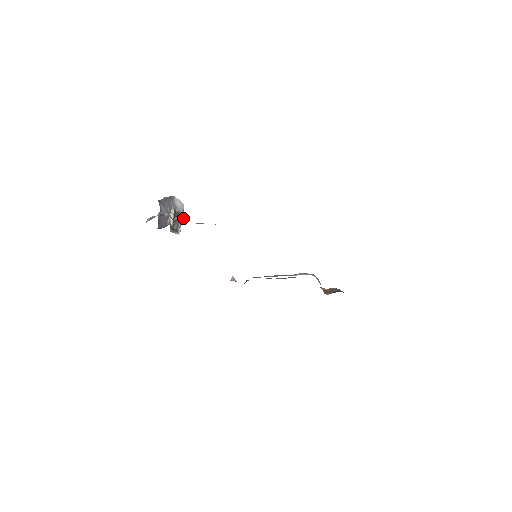
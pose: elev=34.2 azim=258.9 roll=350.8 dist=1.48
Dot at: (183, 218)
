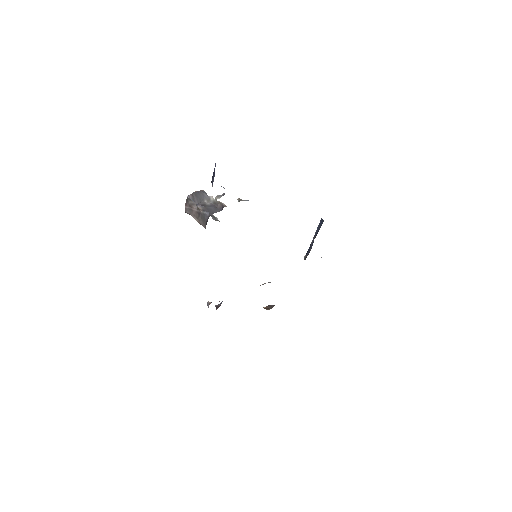
Dot at: (240, 199)
